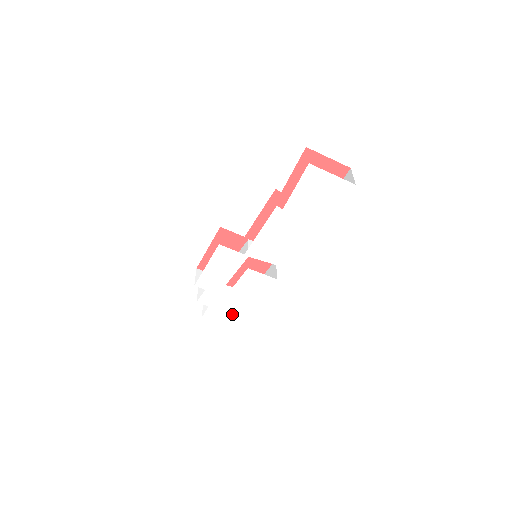
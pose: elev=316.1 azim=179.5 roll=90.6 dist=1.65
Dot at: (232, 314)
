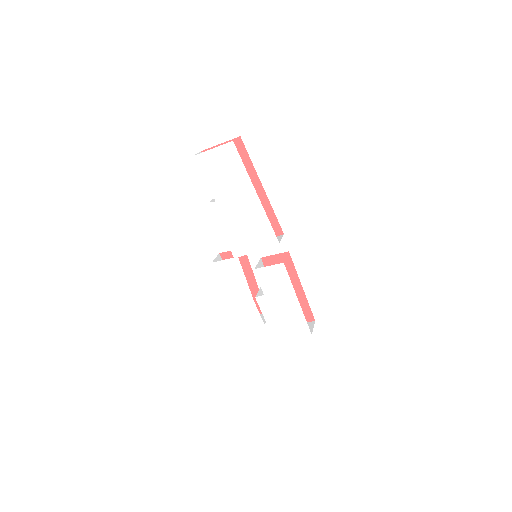
Dot at: (292, 323)
